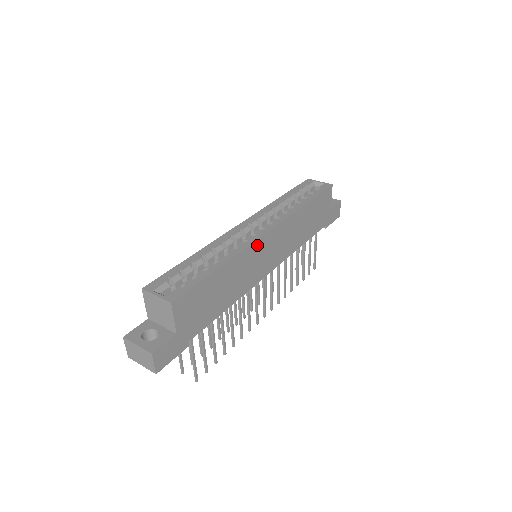
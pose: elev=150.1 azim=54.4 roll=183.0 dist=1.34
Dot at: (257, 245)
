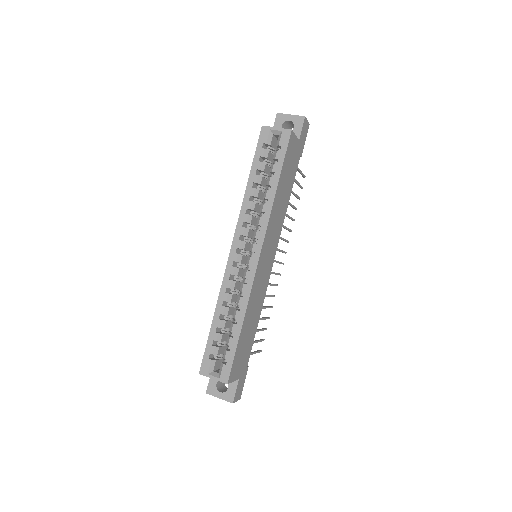
Dot at: (257, 275)
